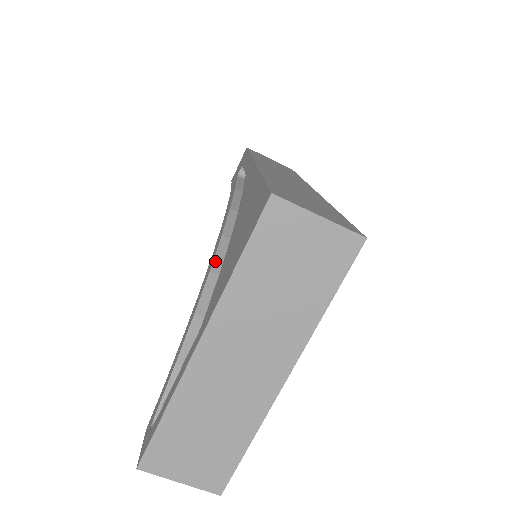
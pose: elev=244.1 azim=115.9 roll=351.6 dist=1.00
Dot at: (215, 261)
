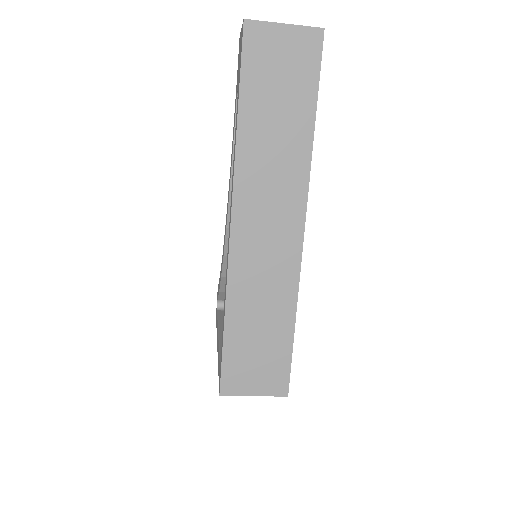
Dot at: (226, 249)
